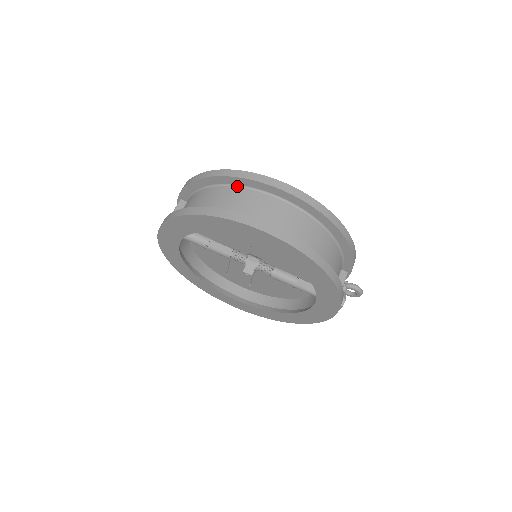
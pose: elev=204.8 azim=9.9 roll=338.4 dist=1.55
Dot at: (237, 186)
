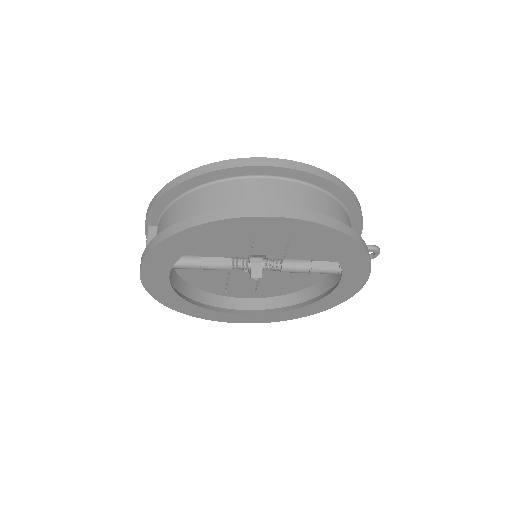
Dot at: (216, 182)
